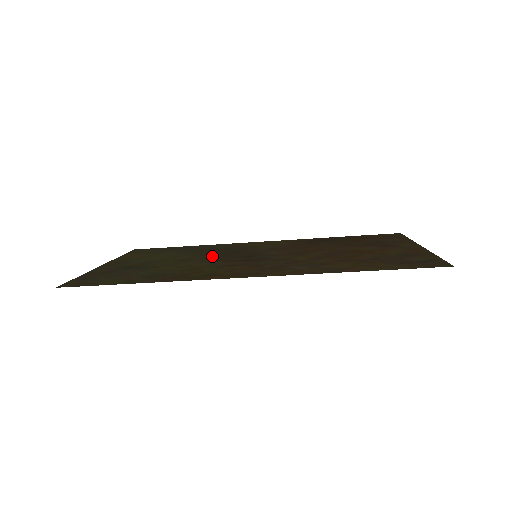
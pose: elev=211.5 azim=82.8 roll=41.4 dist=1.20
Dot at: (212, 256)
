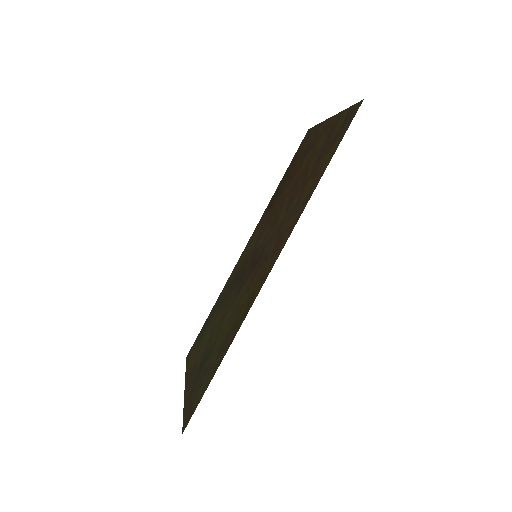
Dot at: (233, 293)
